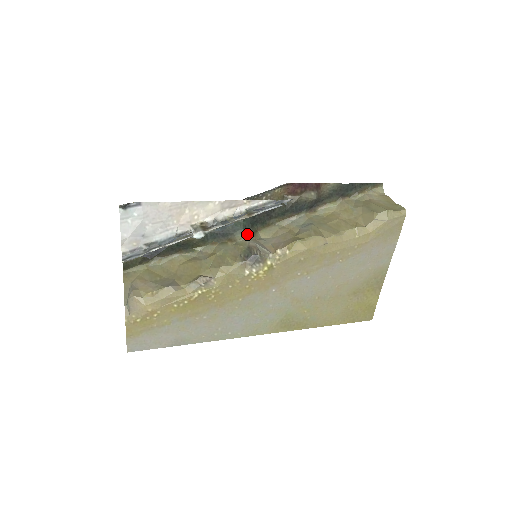
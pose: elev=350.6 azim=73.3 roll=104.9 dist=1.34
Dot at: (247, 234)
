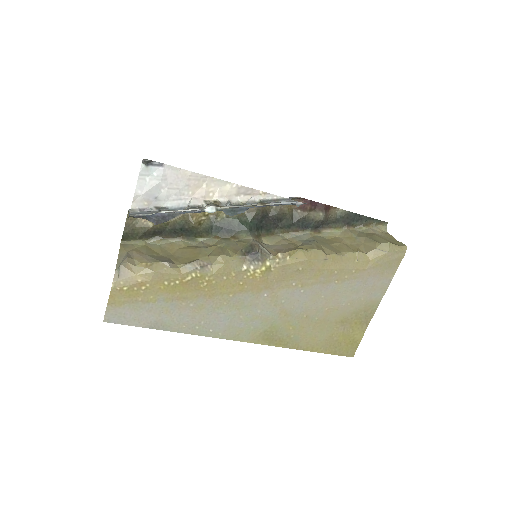
Dot at: (251, 235)
